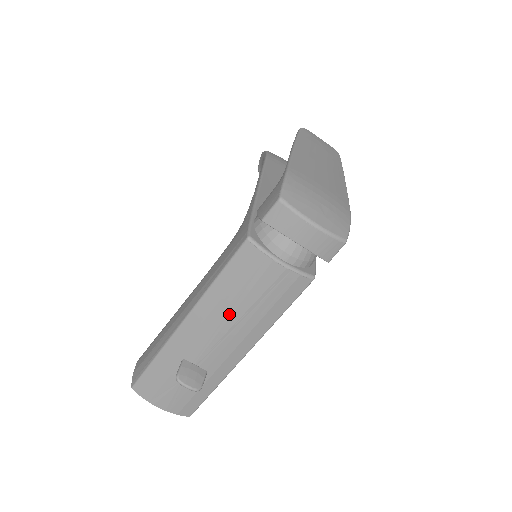
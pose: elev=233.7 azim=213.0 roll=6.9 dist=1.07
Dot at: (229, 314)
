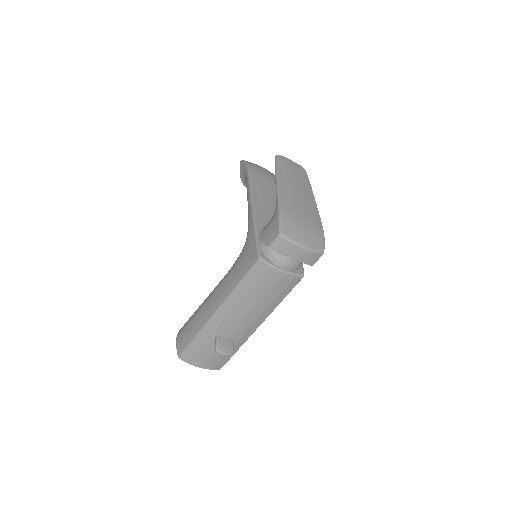
Dot at: (248, 305)
